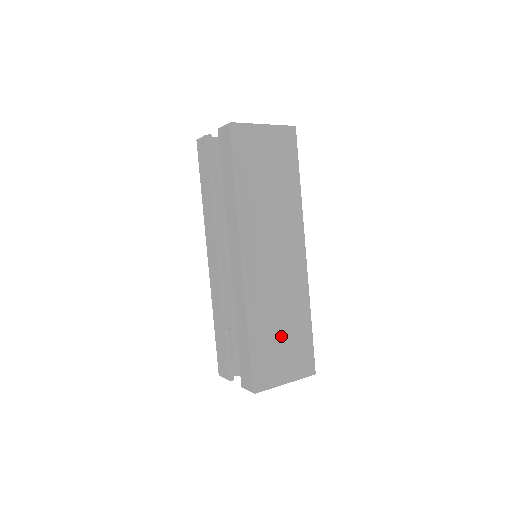
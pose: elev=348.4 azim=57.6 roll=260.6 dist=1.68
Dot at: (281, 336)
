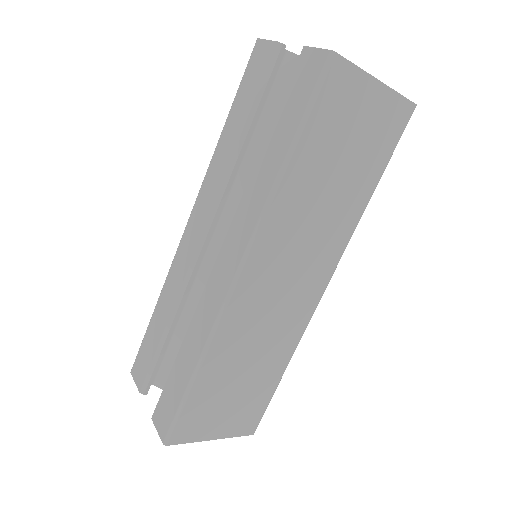
Dot at: (236, 384)
